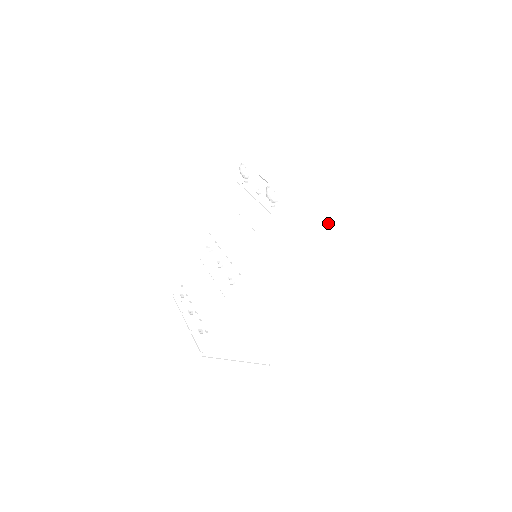
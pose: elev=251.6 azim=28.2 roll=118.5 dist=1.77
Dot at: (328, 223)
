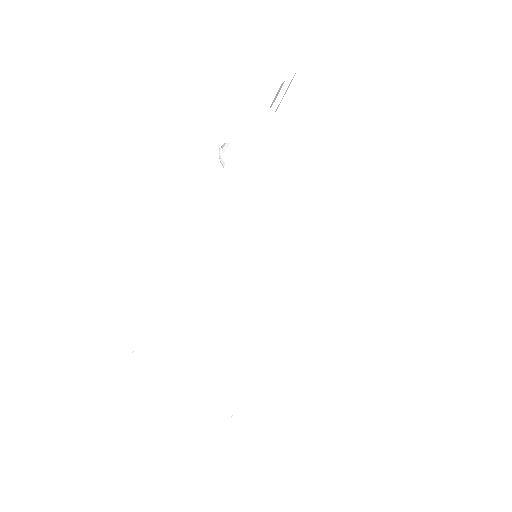
Dot at: (304, 230)
